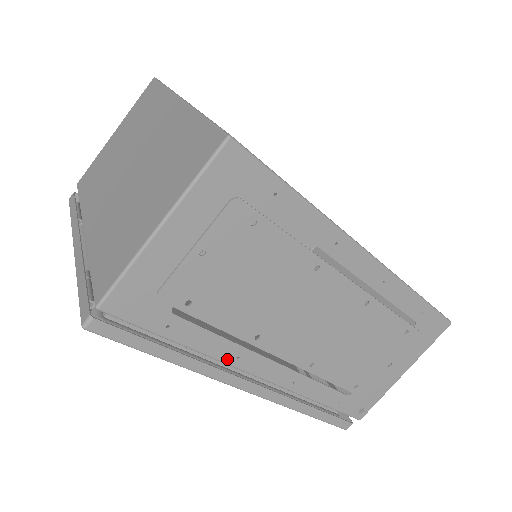
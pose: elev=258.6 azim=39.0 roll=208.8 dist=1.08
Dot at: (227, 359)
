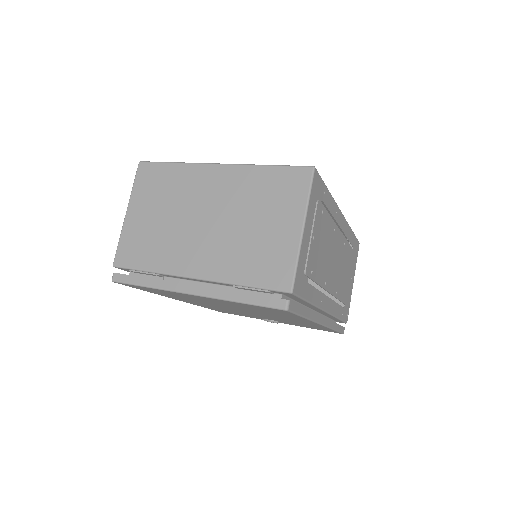
Dot at: (319, 304)
